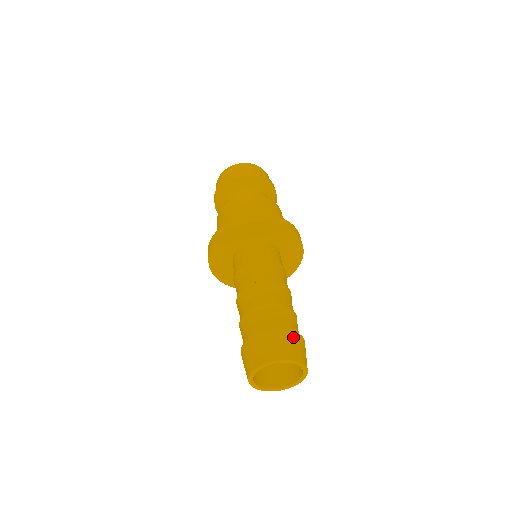
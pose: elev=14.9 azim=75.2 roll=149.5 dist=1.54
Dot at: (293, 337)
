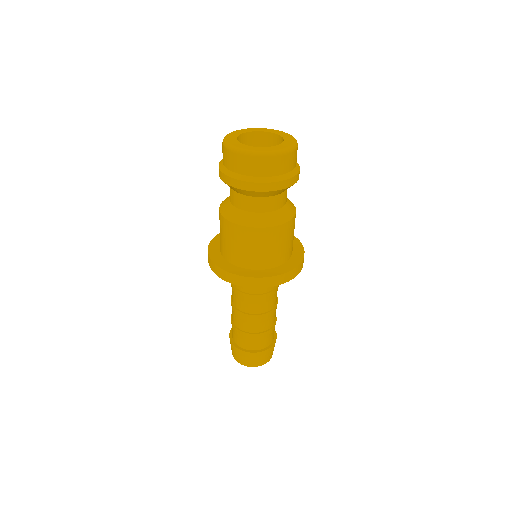
Dot at: (246, 355)
